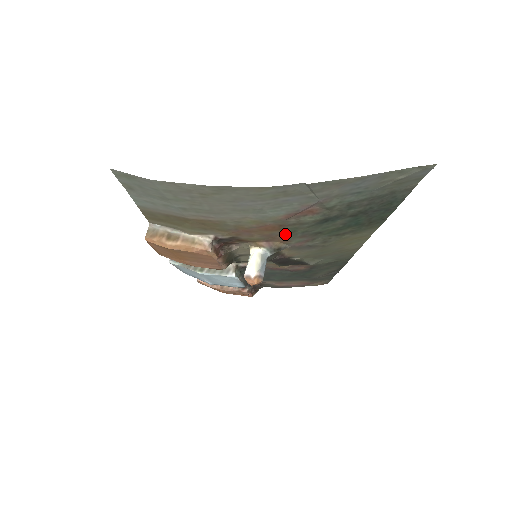
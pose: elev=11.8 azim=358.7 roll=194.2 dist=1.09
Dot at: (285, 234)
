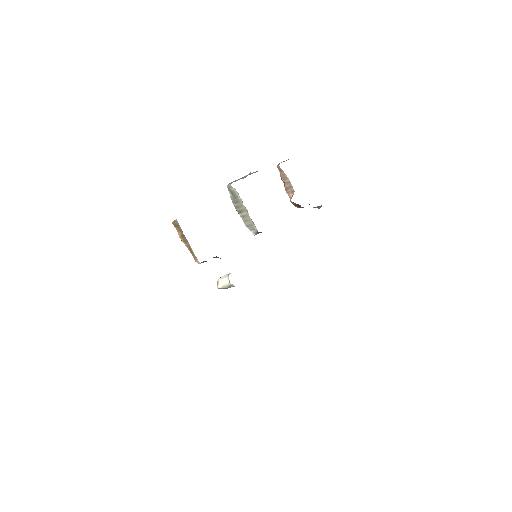
Dot at: occluded
